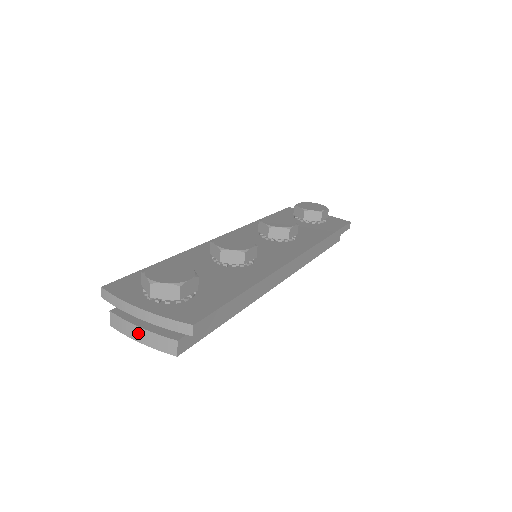
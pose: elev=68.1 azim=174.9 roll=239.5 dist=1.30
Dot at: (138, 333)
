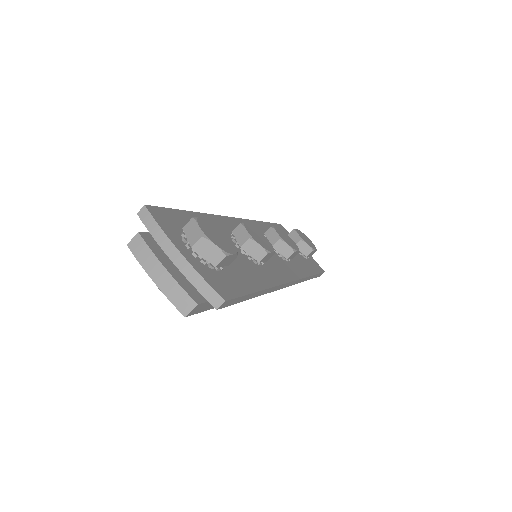
Dot at: (159, 272)
